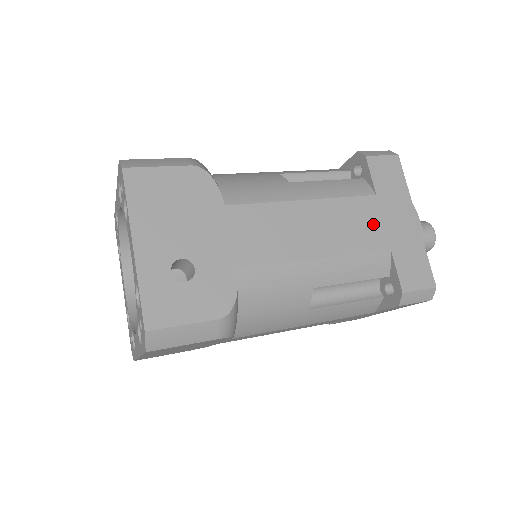
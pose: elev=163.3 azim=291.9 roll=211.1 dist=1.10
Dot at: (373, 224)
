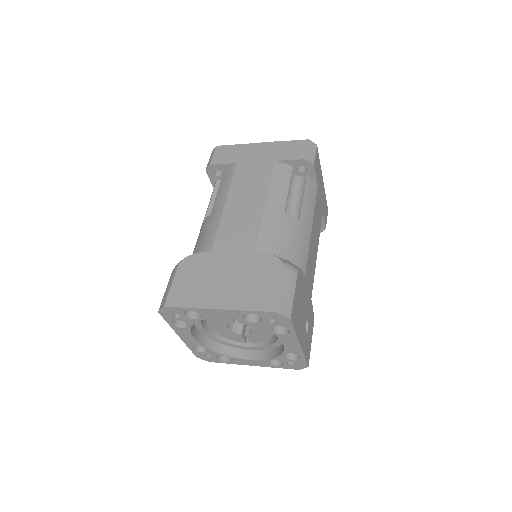
Dot at: (320, 206)
